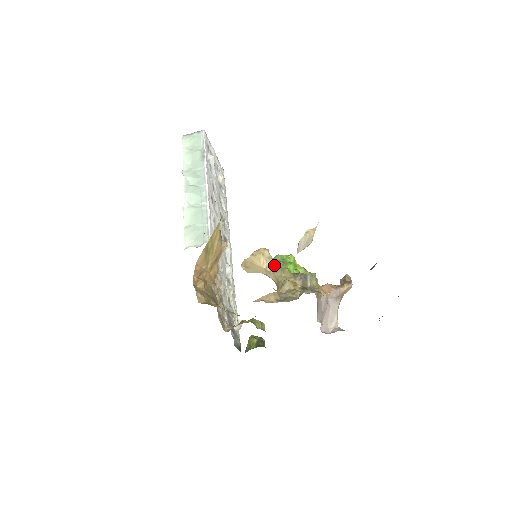
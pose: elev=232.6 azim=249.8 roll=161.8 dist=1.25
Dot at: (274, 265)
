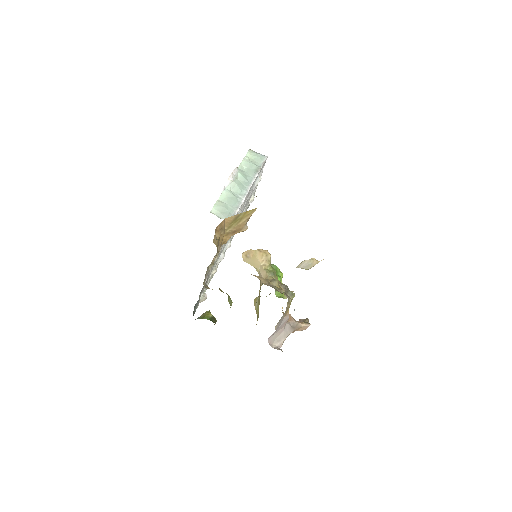
Dot at: (269, 268)
